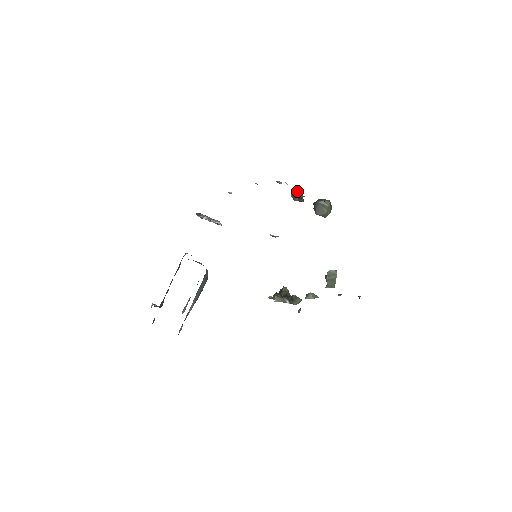
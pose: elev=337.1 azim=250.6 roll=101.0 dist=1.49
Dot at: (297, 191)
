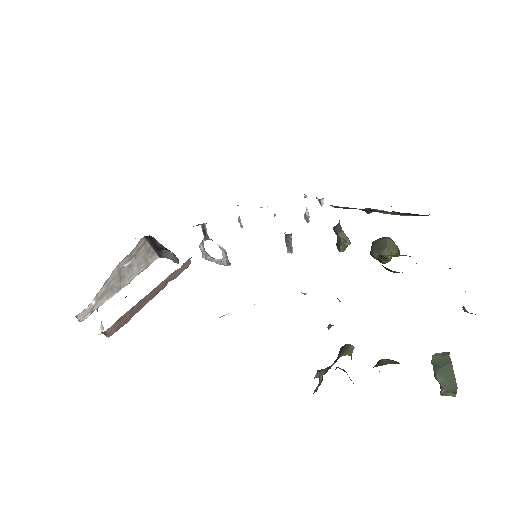
Dot at: (335, 227)
